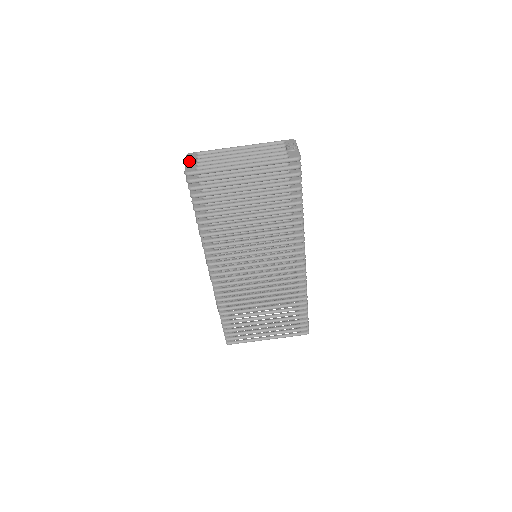
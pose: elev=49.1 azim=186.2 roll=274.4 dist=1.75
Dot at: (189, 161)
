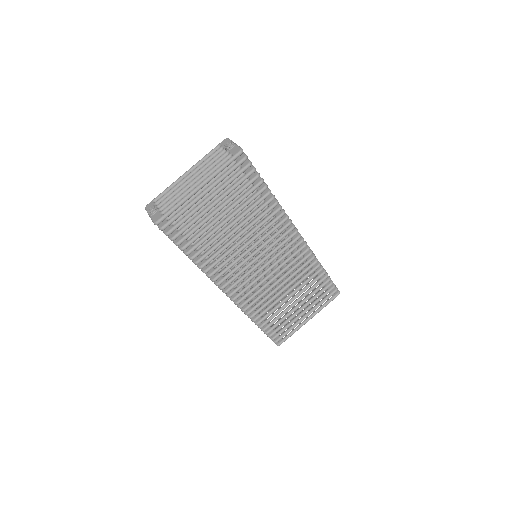
Dot at: (151, 212)
